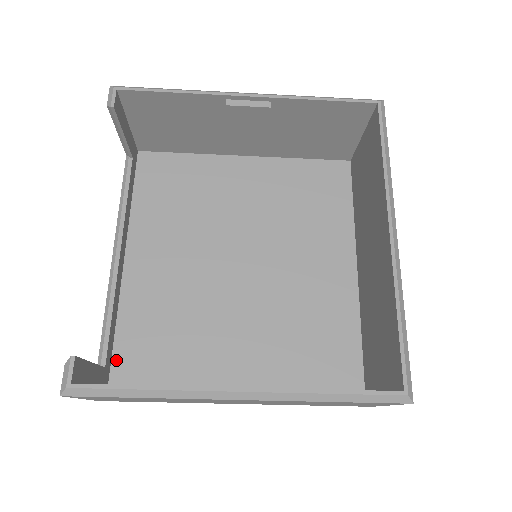
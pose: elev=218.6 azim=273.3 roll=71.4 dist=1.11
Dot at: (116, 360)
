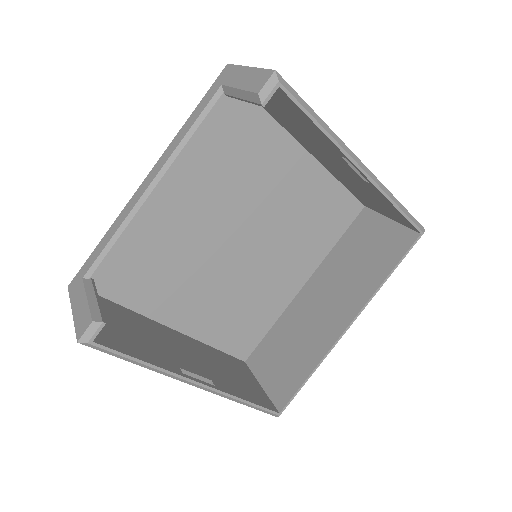
Dot at: occluded
